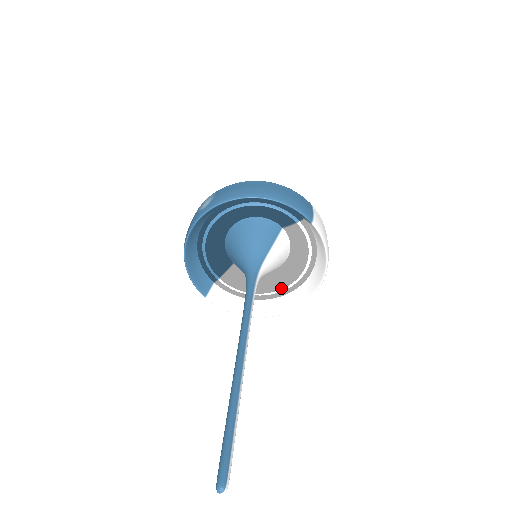
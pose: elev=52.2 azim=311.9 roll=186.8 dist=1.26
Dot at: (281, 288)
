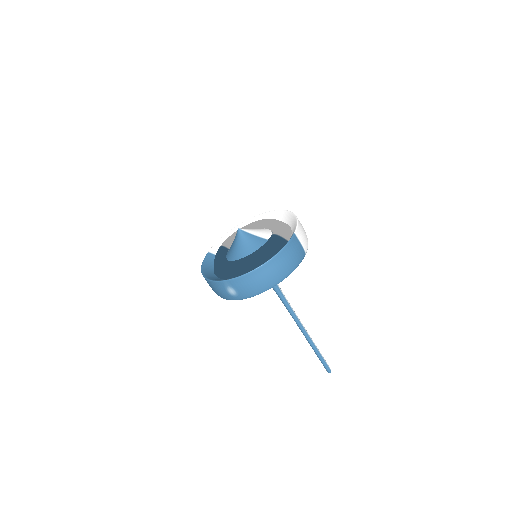
Dot at: occluded
